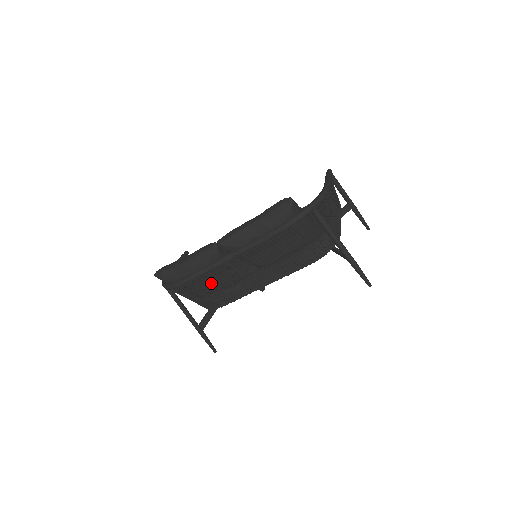
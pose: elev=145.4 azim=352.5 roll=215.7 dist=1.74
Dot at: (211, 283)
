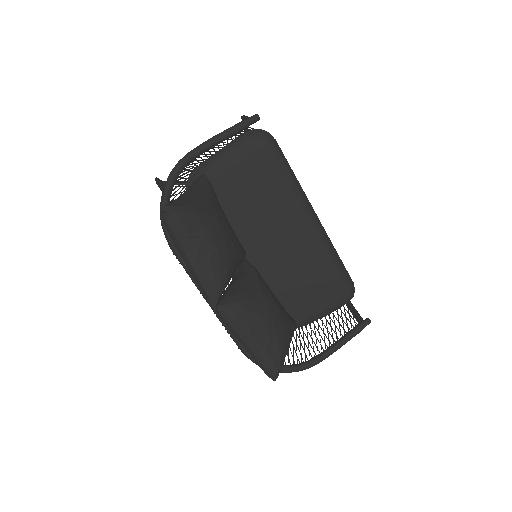
Dot at: occluded
